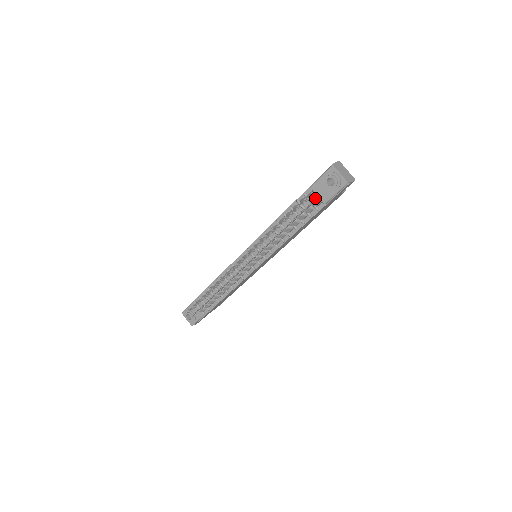
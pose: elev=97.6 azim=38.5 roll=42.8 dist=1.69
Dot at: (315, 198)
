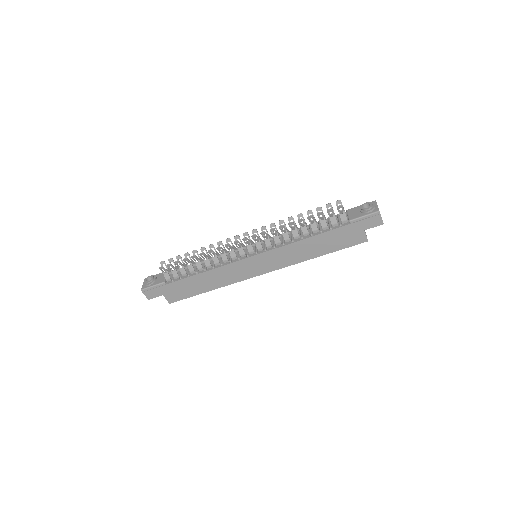
Dot at: occluded
